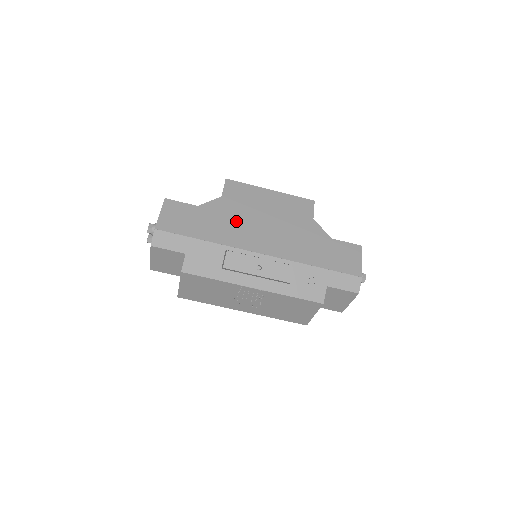
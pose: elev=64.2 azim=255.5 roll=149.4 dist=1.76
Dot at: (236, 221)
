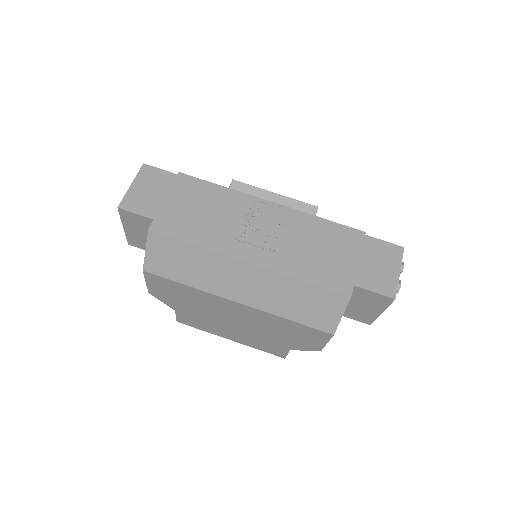
Dot at: occluded
